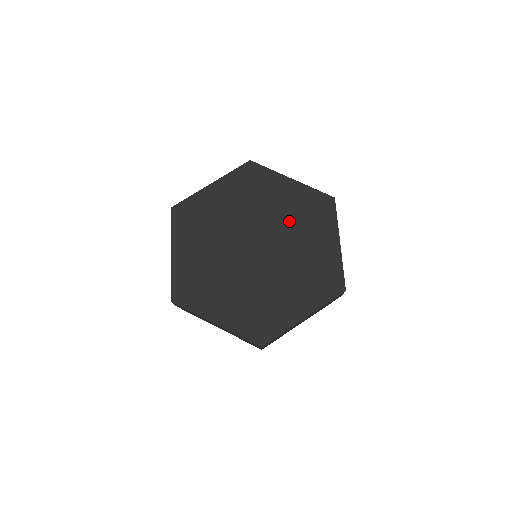
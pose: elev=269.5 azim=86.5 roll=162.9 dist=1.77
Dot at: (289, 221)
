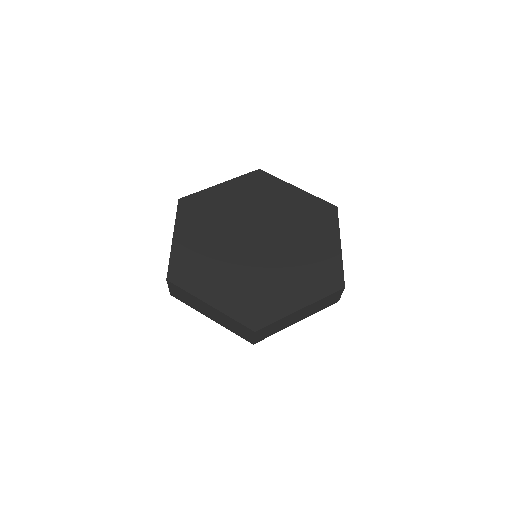
Dot at: (292, 221)
